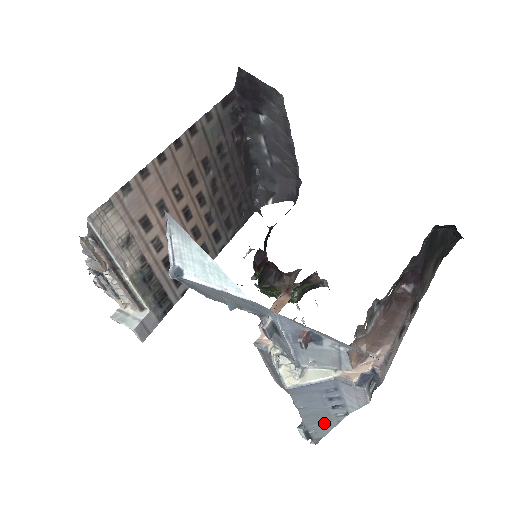
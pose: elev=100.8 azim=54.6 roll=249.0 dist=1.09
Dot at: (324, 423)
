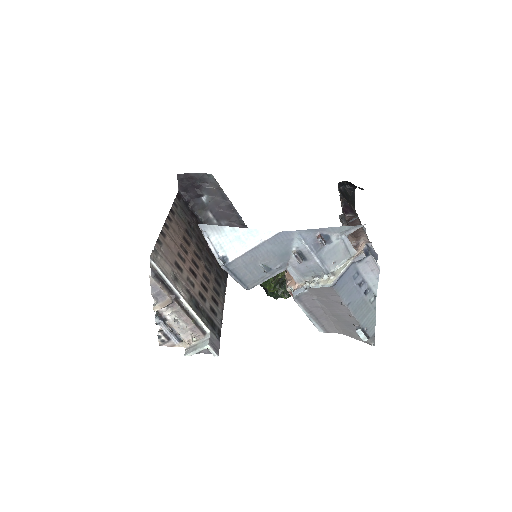
Dot at: (368, 315)
